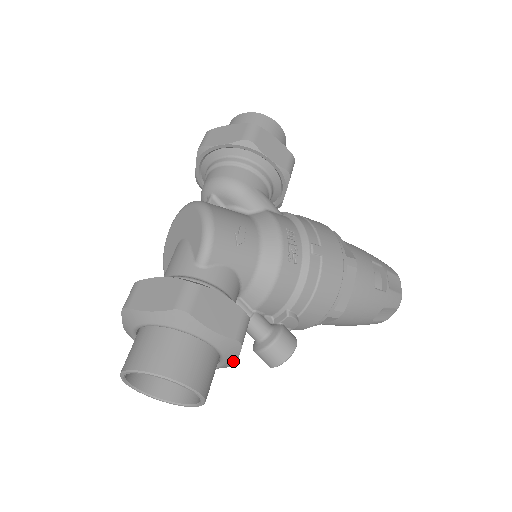
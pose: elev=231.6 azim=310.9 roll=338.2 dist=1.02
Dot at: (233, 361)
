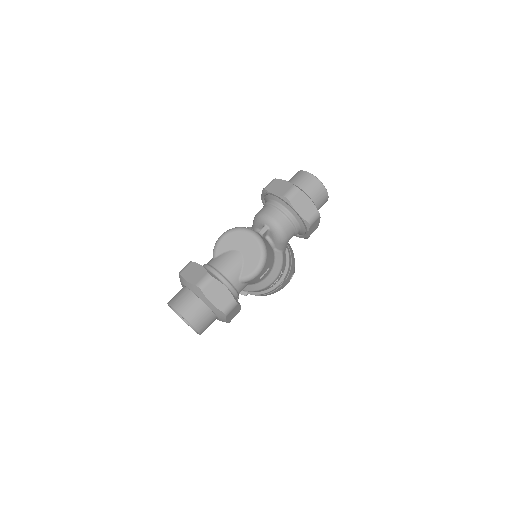
Dot at: occluded
